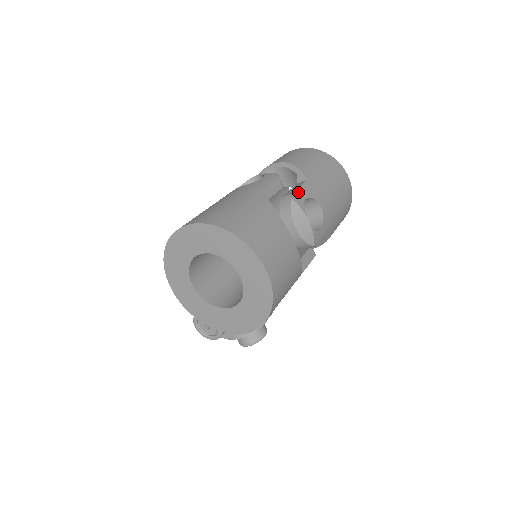
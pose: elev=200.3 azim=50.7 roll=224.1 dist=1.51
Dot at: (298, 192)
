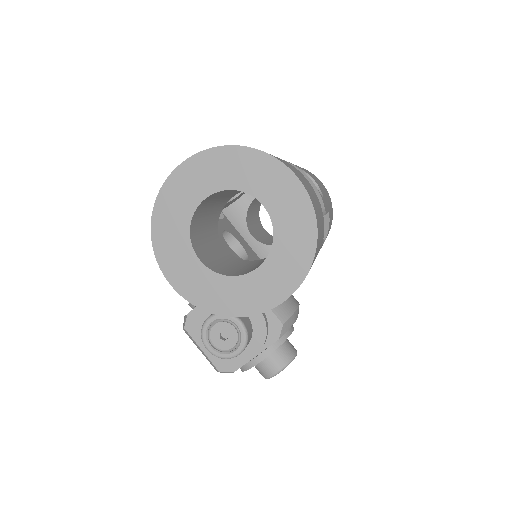
Dot at: occluded
